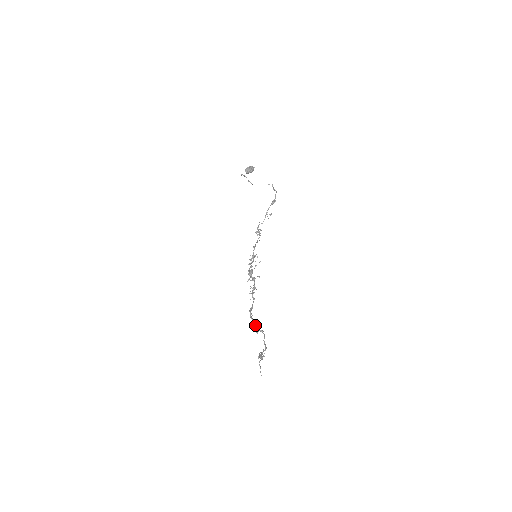
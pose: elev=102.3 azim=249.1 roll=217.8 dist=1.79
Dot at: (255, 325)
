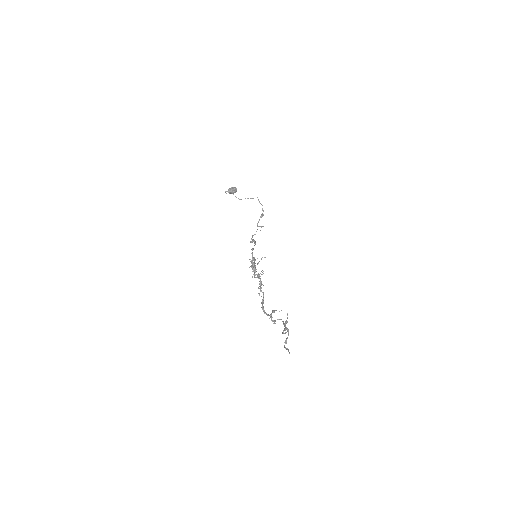
Dot at: (271, 313)
